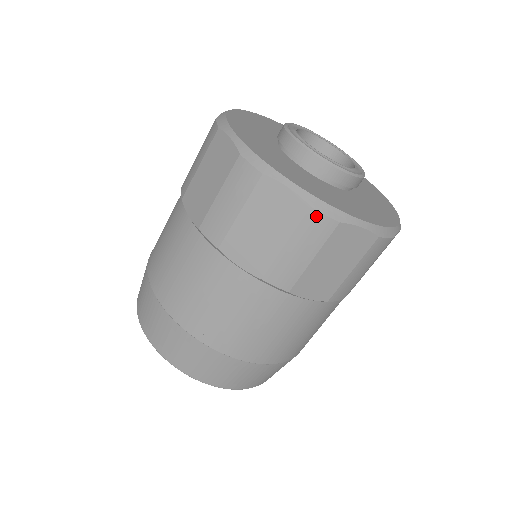
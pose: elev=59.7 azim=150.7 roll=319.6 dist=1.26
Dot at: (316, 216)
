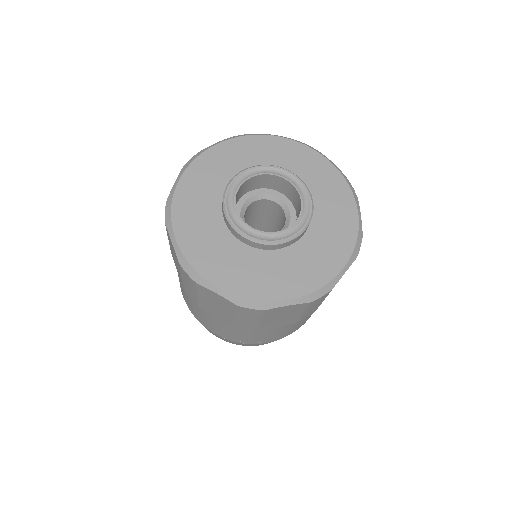
Dot at: (316, 301)
